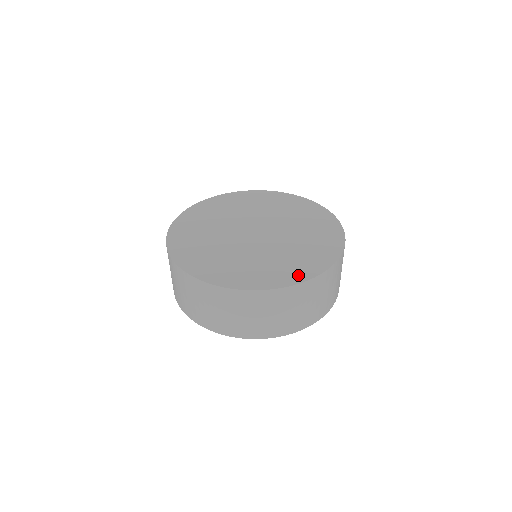
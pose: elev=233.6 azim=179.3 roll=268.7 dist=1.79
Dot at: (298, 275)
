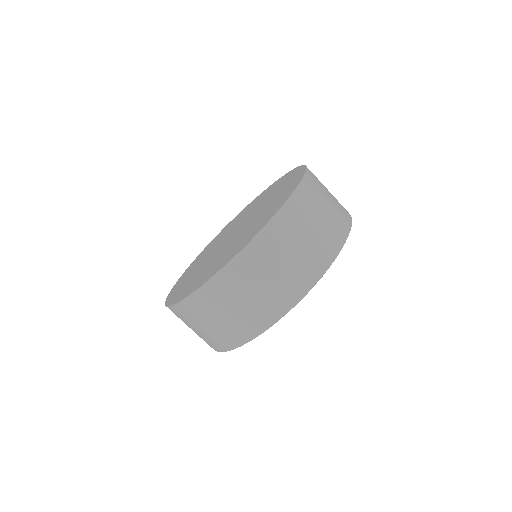
Dot at: (297, 178)
